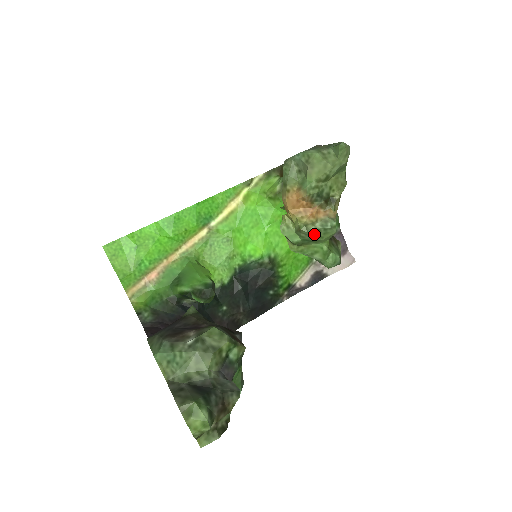
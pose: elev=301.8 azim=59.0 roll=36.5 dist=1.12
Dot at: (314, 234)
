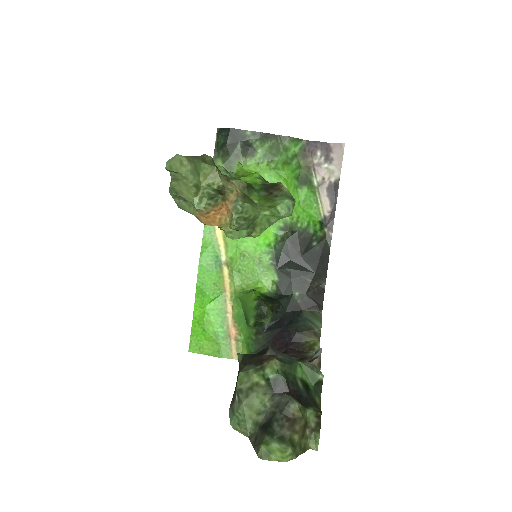
Dot at: (242, 222)
